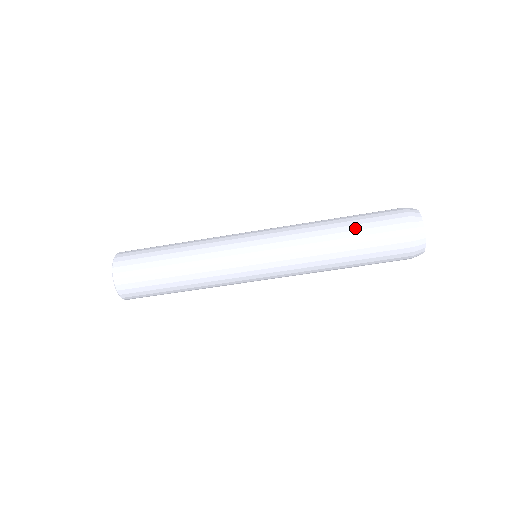
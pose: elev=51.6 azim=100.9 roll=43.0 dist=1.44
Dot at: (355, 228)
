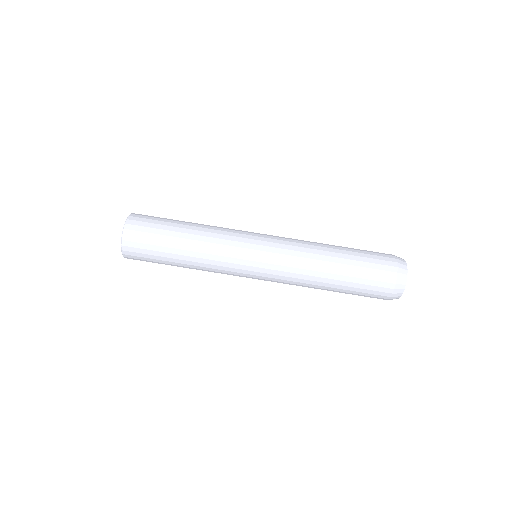
Dot at: occluded
